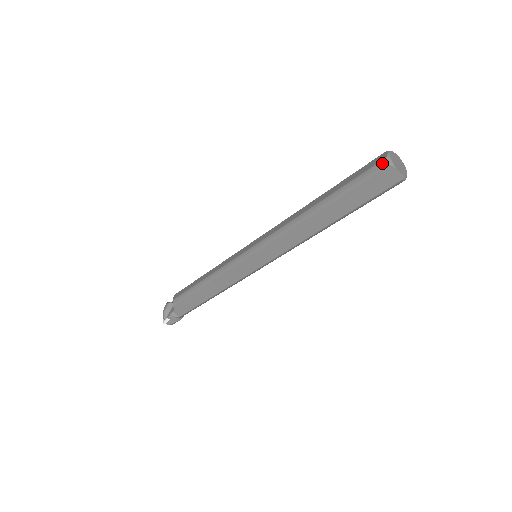
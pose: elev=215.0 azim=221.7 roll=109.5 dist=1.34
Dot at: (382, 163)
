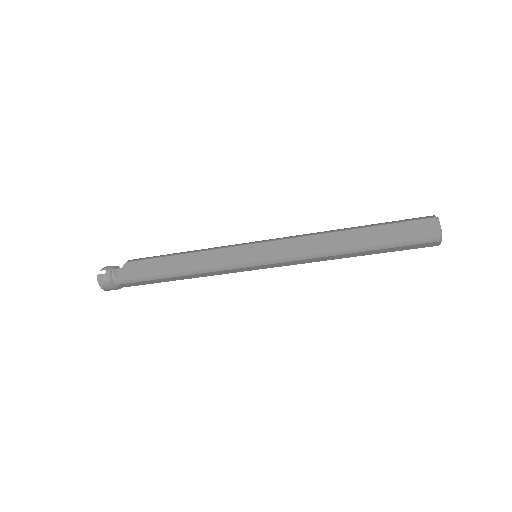
Dot at: (430, 216)
